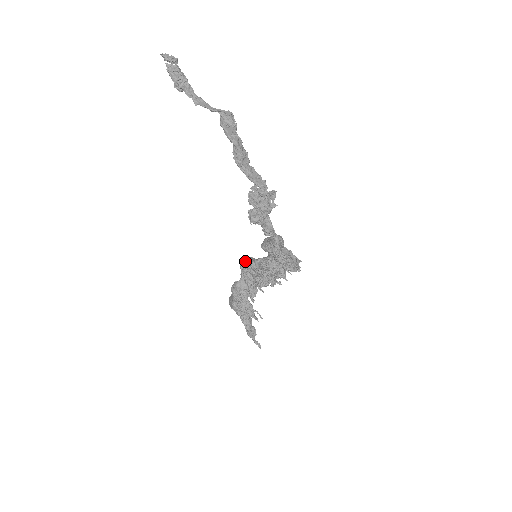
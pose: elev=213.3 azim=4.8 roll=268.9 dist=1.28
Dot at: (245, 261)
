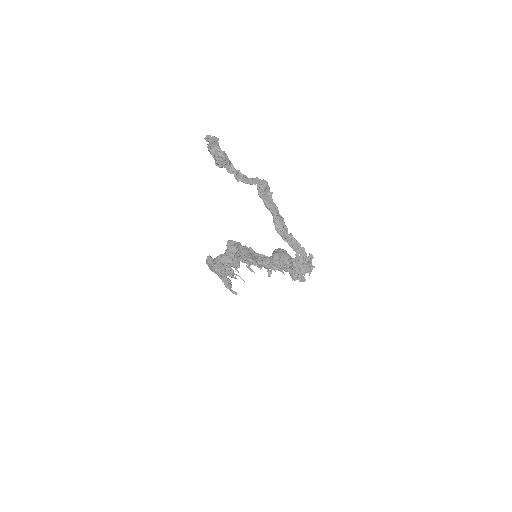
Dot at: (244, 257)
